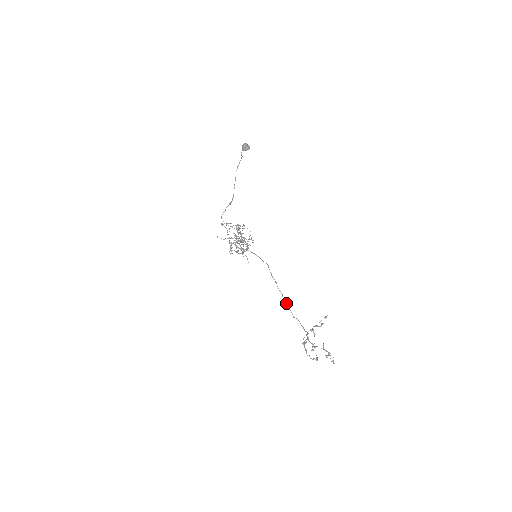
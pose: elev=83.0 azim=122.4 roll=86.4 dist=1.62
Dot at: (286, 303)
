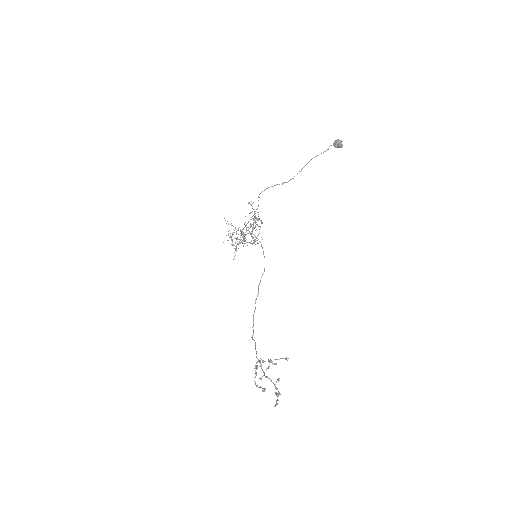
Dot at: (253, 320)
